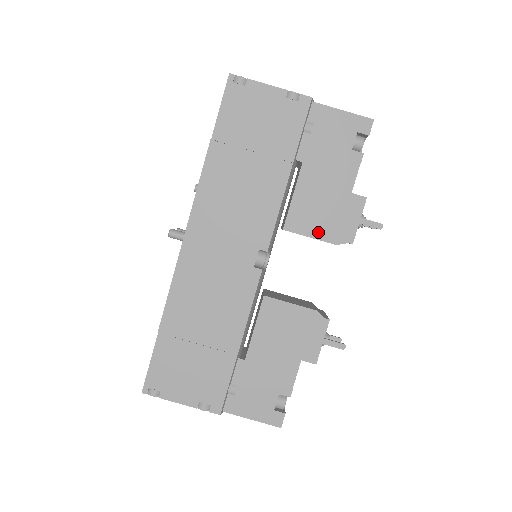
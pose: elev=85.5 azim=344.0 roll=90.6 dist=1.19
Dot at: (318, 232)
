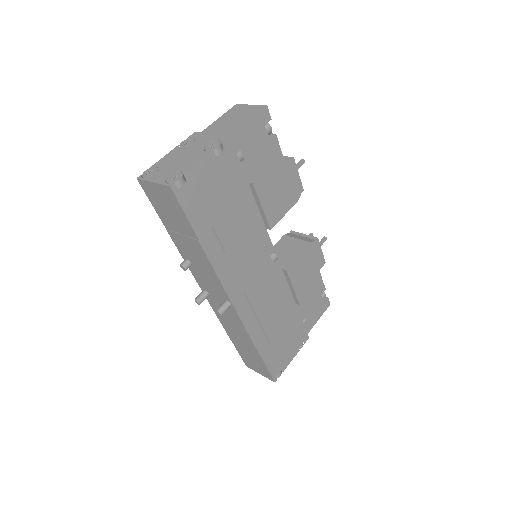
Dot at: (286, 207)
